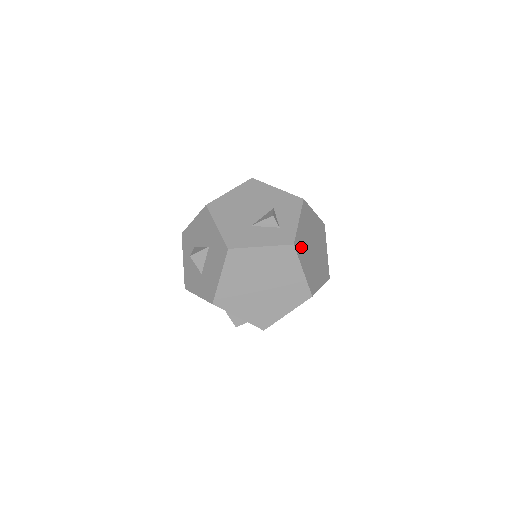
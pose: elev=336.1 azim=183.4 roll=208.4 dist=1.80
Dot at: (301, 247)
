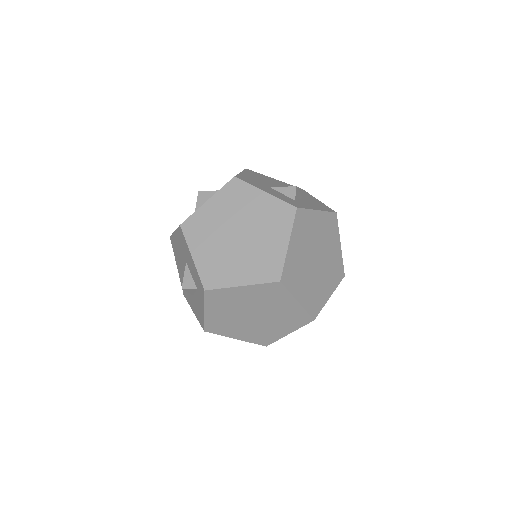
Dot at: (303, 227)
